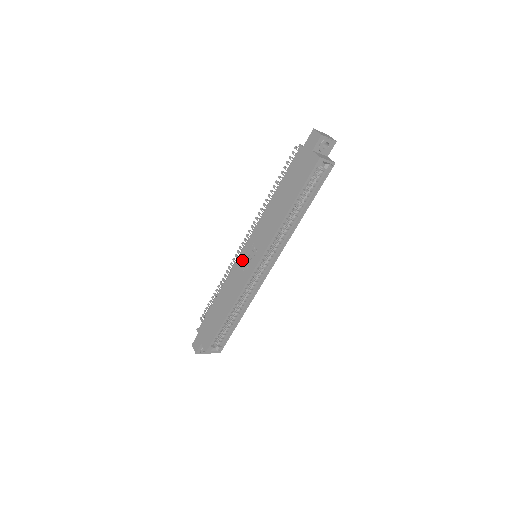
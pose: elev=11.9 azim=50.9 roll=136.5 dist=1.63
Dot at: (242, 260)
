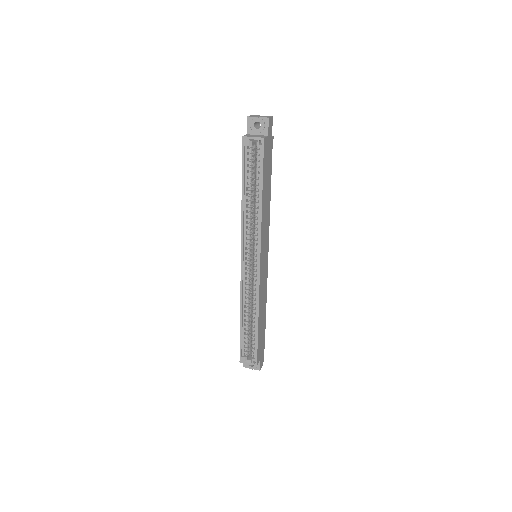
Dot at: occluded
